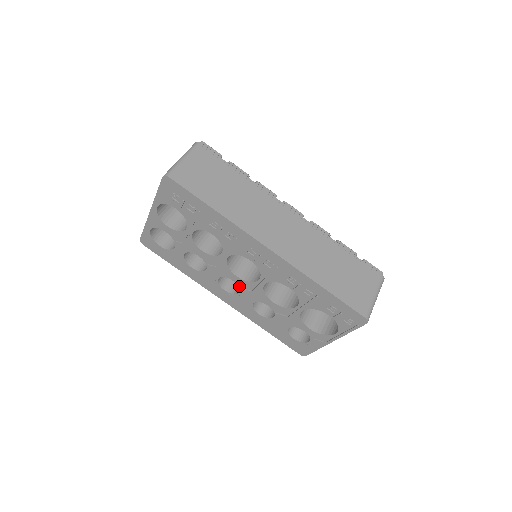
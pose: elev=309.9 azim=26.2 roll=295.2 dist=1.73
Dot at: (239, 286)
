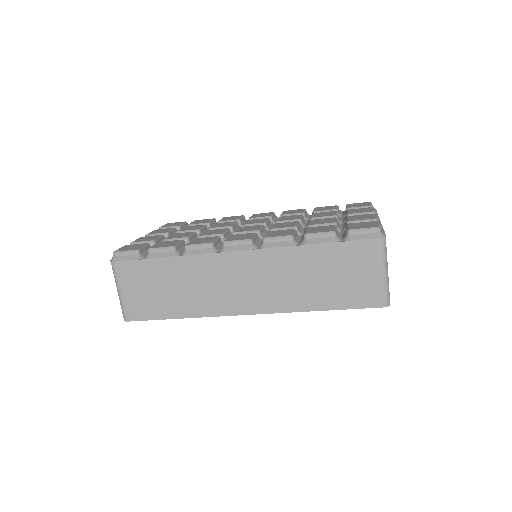
Dot at: occluded
